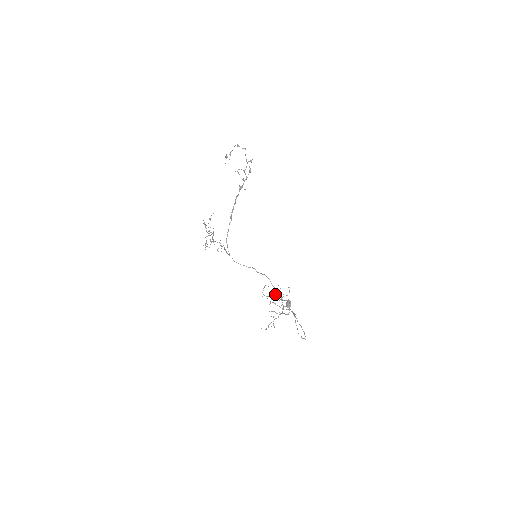
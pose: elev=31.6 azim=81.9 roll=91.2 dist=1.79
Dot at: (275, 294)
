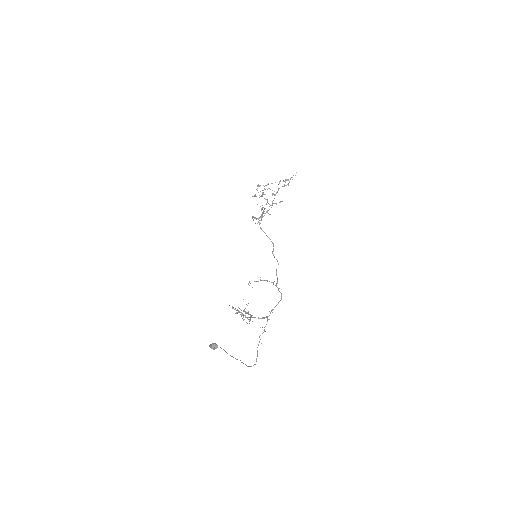
Dot at: occluded
